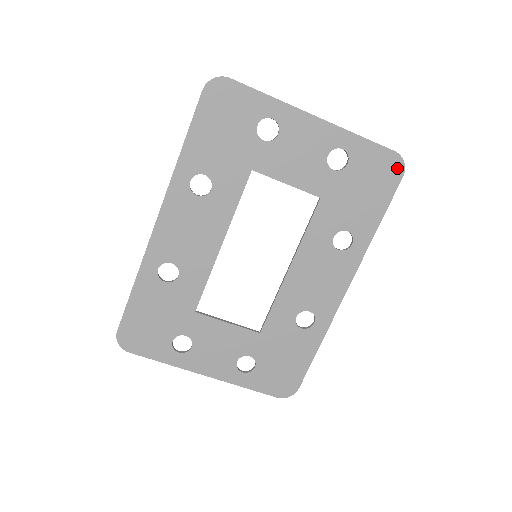
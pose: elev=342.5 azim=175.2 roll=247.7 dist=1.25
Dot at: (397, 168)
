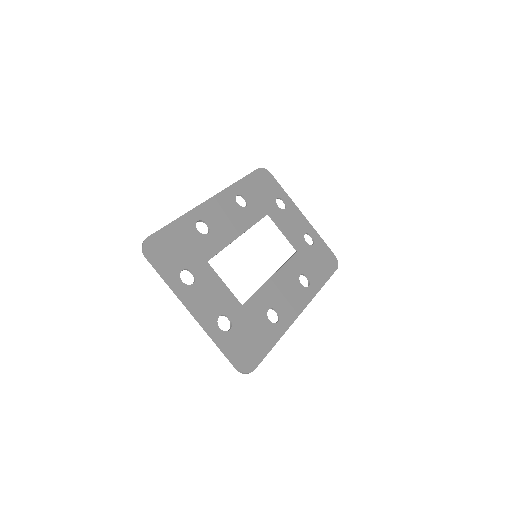
Dot at: (335, 263)
